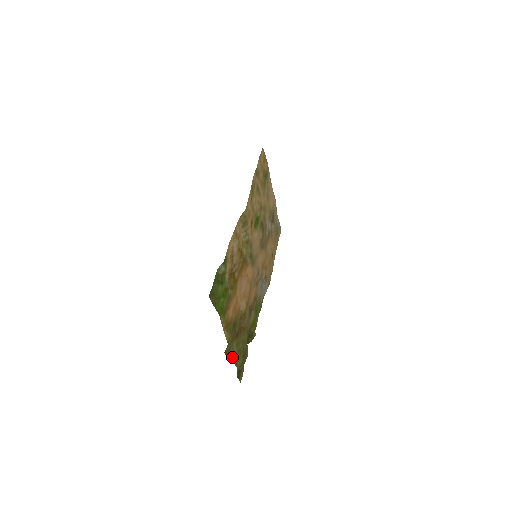
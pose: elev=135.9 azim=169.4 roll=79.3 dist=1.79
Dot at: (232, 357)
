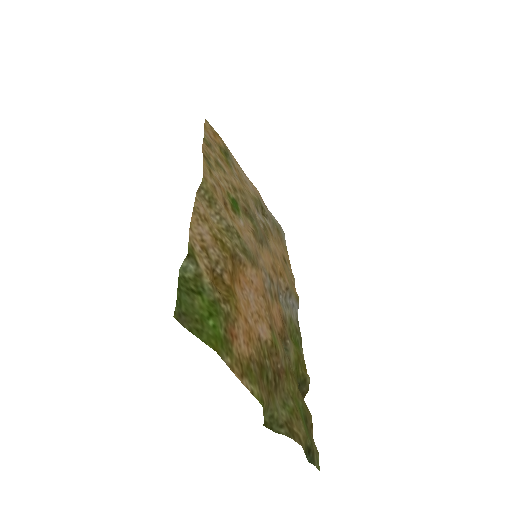
Dot at: (283, 428)
